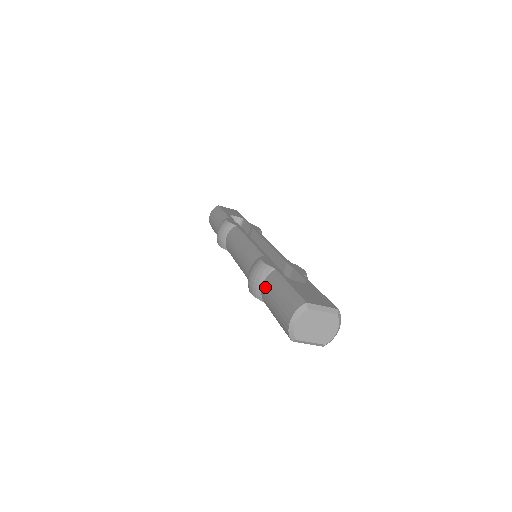
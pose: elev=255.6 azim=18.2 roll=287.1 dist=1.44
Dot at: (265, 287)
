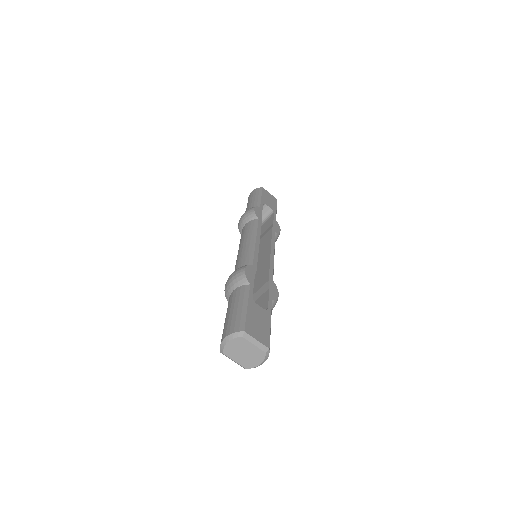
Dot at: (233, 294)
